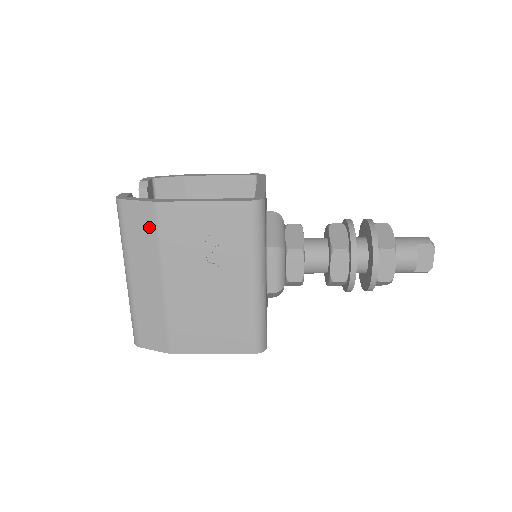
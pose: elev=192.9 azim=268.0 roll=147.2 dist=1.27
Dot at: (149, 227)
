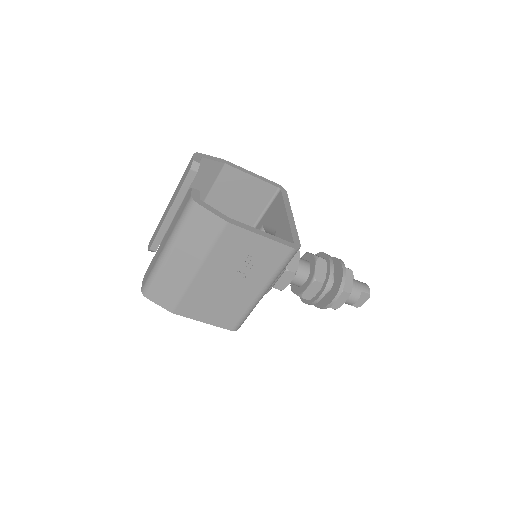
Dot at: (210, 234)
